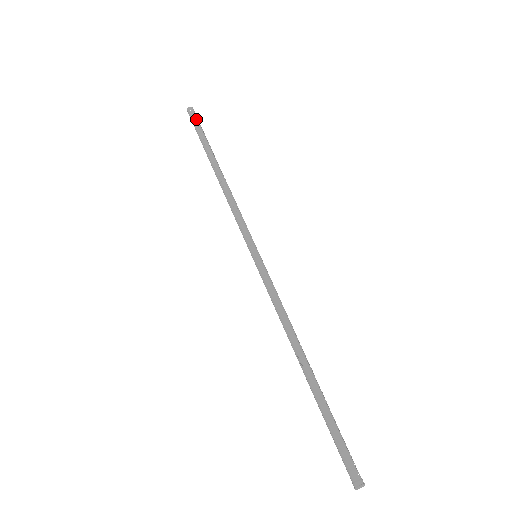
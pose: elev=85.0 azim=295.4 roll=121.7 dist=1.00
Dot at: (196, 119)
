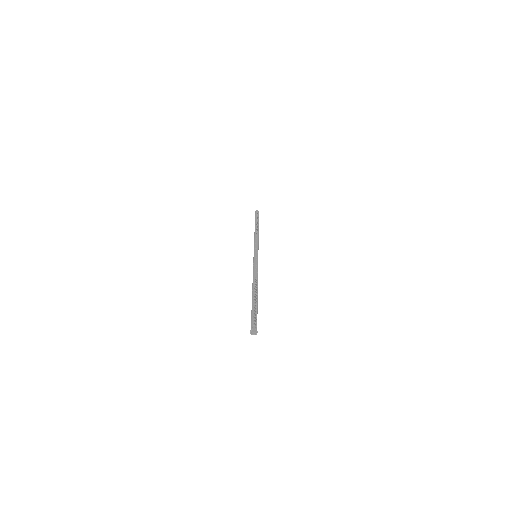
Dot at: (256, 214)
